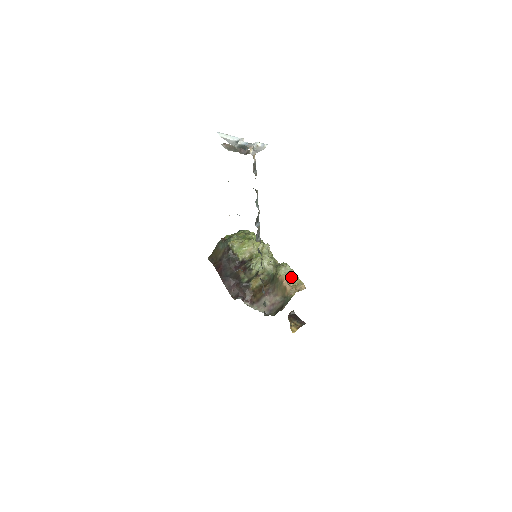
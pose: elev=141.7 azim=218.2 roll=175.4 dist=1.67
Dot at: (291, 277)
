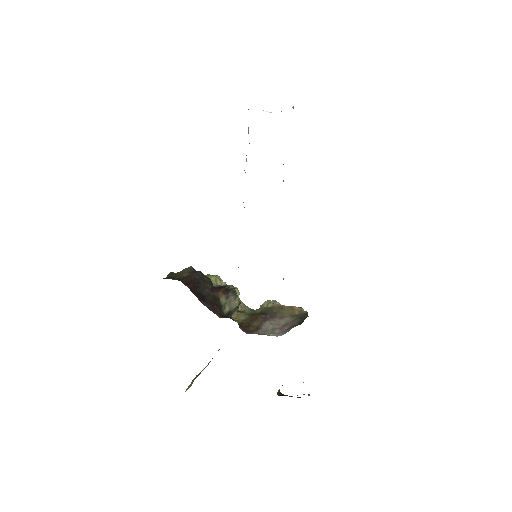
Dot at: occluded
